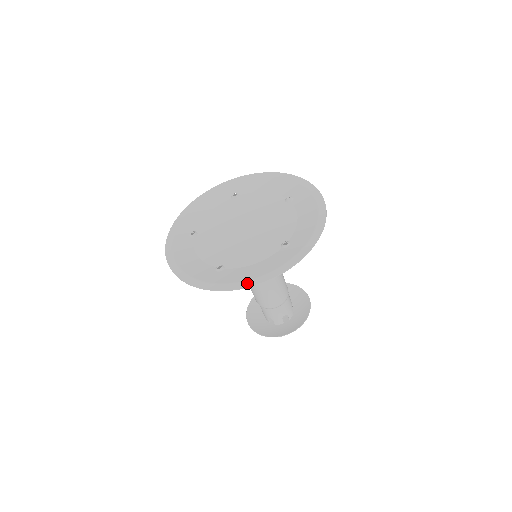
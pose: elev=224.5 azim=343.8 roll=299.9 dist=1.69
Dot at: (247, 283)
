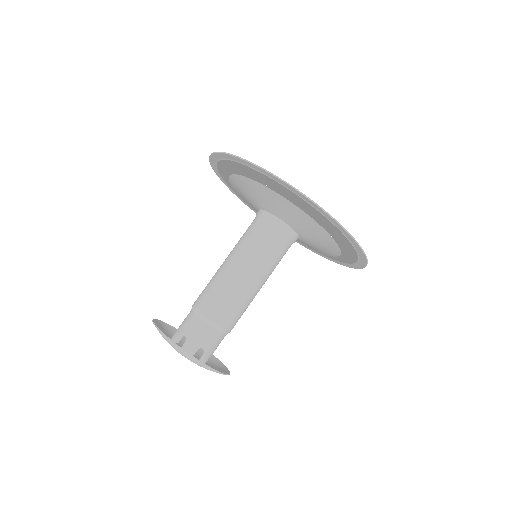
Dot at: (305, 197)
